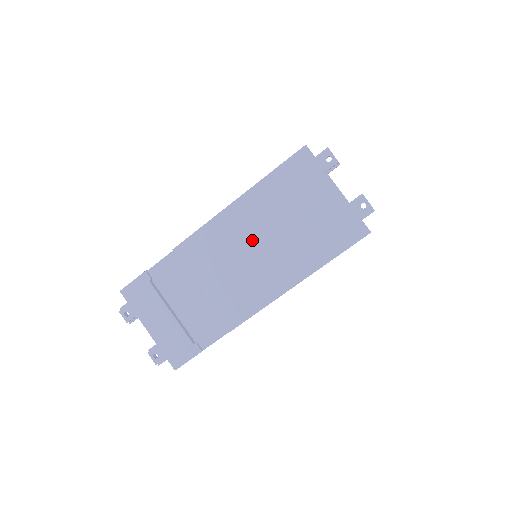
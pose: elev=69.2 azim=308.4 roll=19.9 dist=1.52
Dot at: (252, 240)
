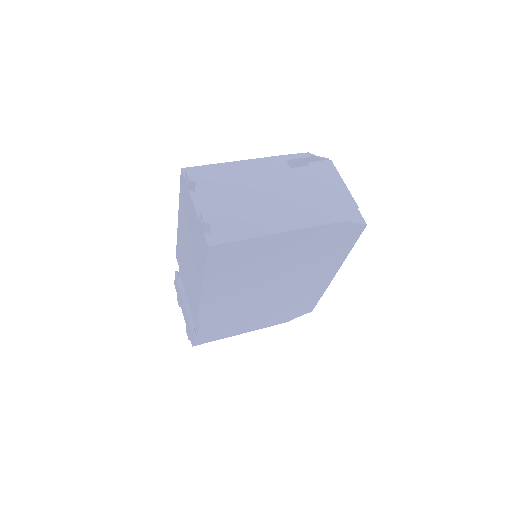
Dot at: (186, 251)
